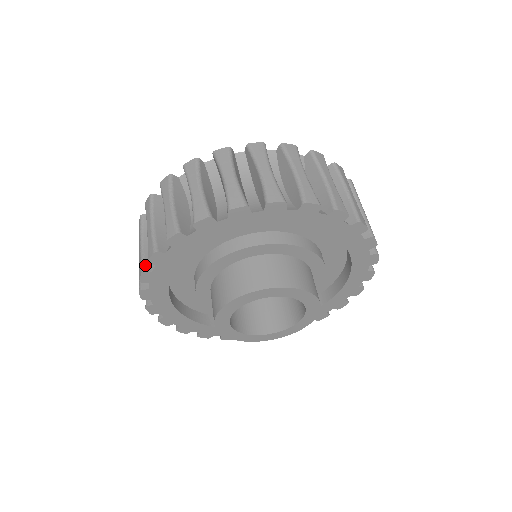
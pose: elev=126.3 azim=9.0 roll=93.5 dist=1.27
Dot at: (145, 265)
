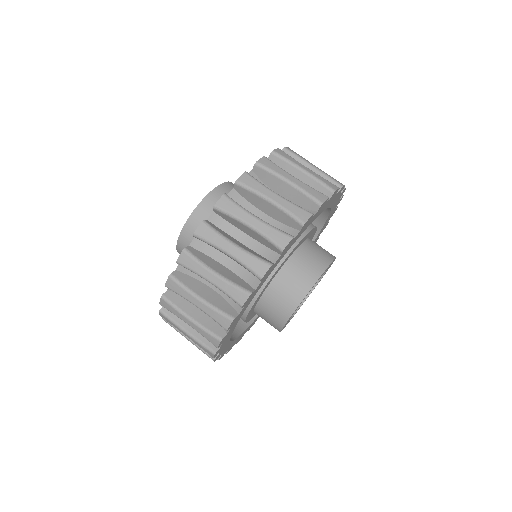
Dot at: (216, 334)
